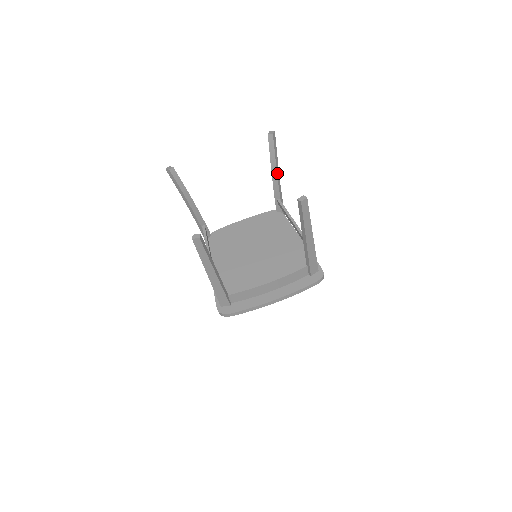
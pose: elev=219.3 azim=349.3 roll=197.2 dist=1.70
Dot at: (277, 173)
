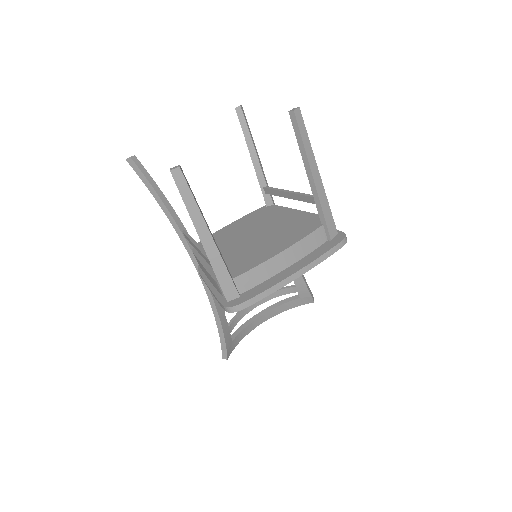
Dot at: (256, 152)
